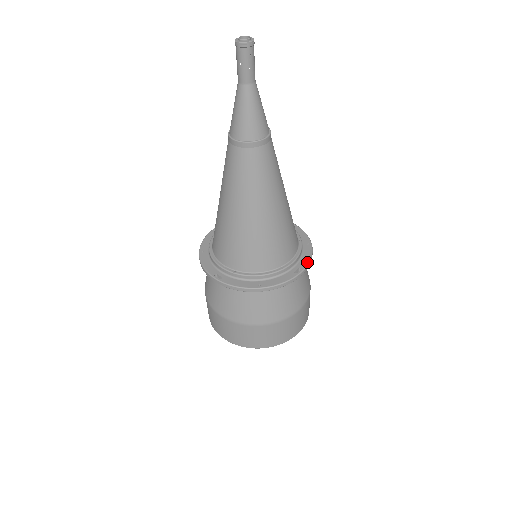
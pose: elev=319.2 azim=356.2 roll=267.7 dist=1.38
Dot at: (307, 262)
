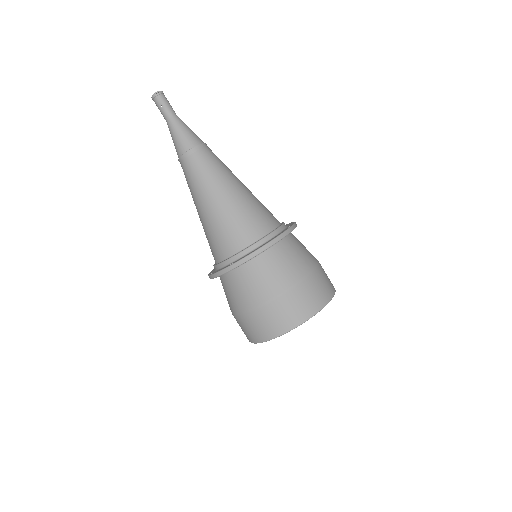
Dot at: (293, 223)
